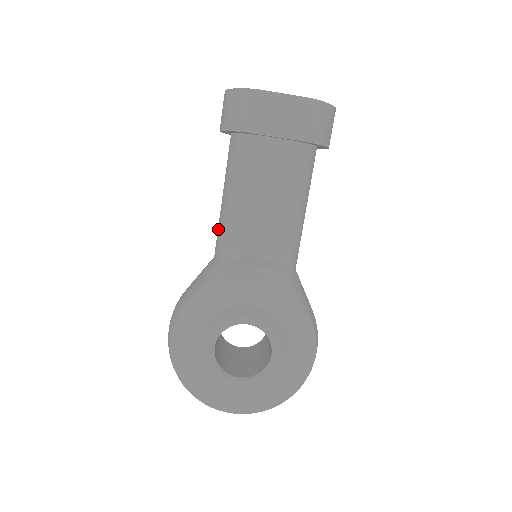
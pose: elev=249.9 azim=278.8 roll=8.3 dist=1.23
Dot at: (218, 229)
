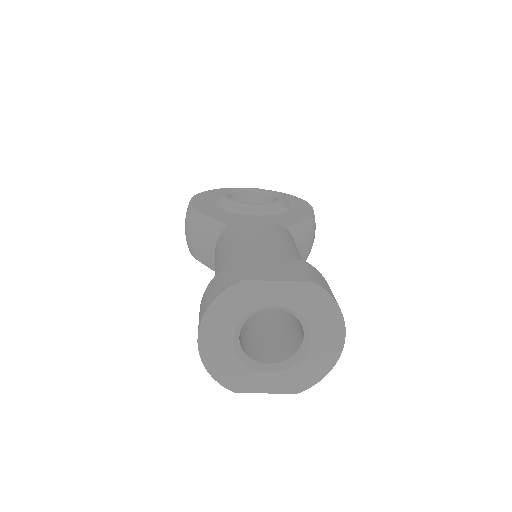
Dot at: occluded
